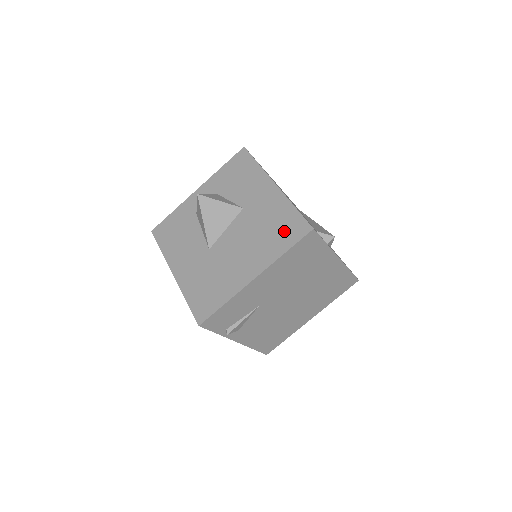
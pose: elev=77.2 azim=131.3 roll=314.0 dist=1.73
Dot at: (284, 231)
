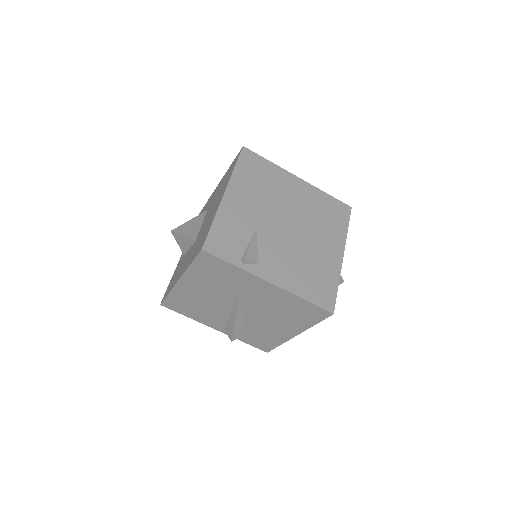
Dot at: (230, 171)
